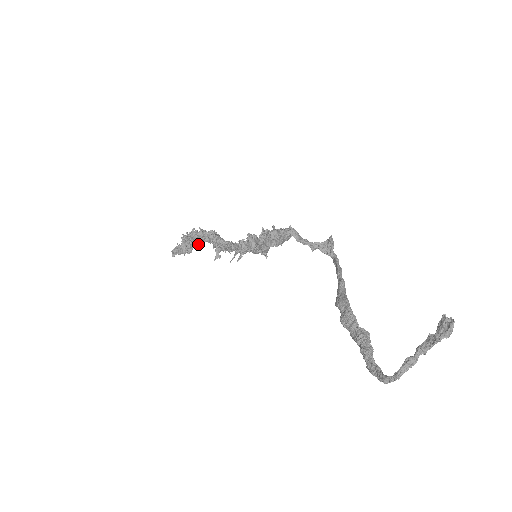
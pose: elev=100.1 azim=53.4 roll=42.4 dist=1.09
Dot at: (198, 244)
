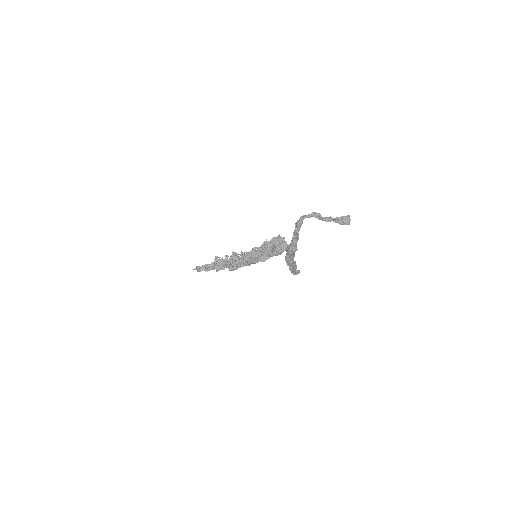
Dot at: (218, 267)
